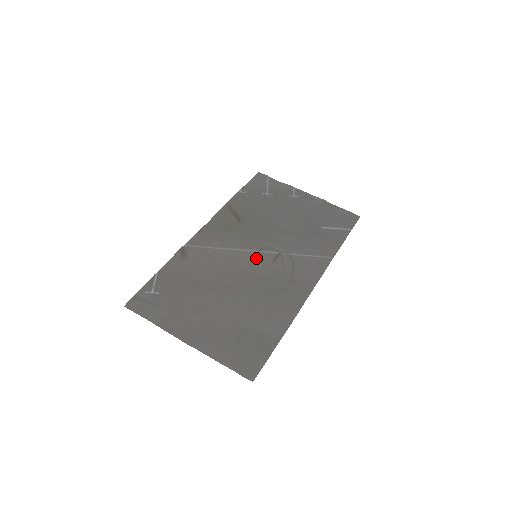
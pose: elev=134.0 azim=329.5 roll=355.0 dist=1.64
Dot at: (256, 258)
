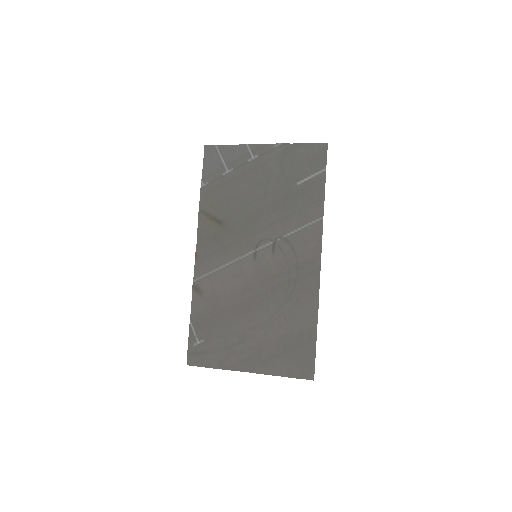
Dot at: (257, 259)
